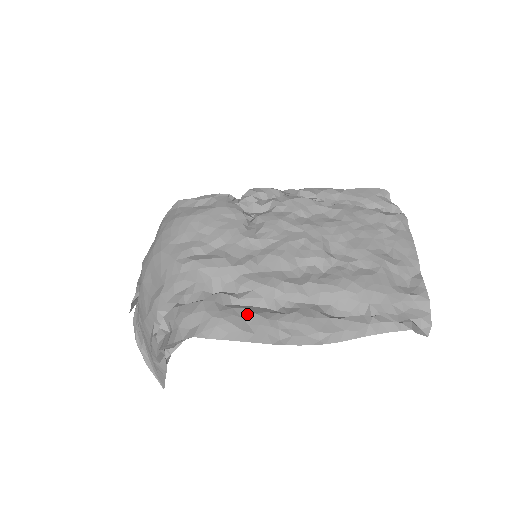
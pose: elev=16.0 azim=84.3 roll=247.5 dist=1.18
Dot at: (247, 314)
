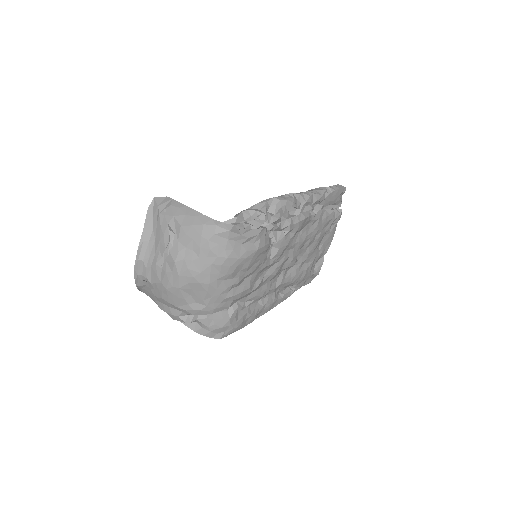
Dot at: (248, 317)
